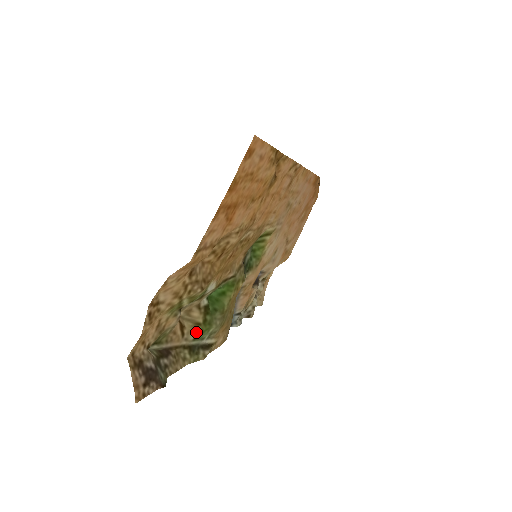
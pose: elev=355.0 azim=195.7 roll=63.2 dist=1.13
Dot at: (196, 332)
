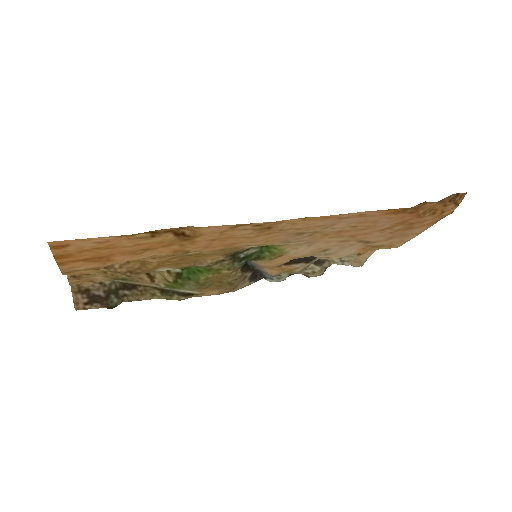
Dot at: (166, 284)
